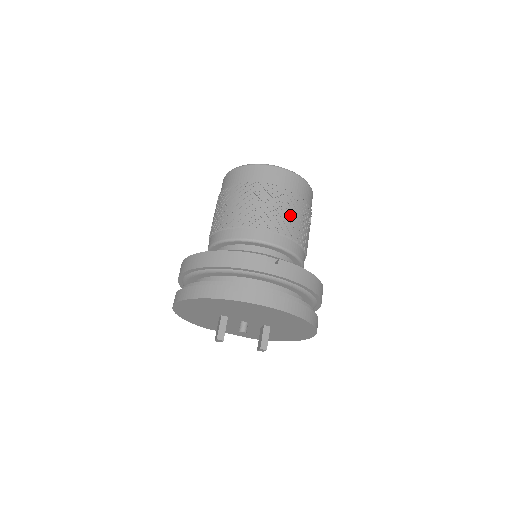
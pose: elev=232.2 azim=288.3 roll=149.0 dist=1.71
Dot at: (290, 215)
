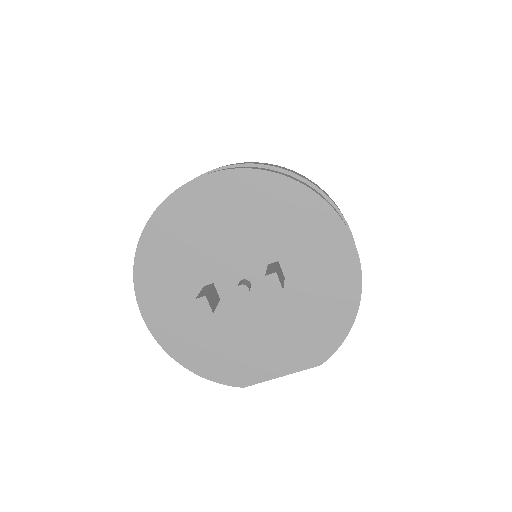
Dot at: occluded
